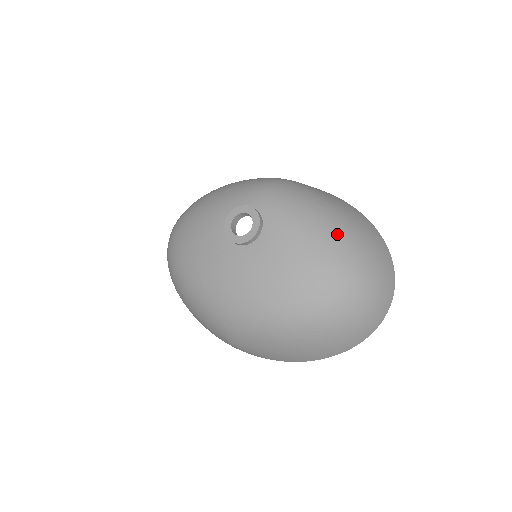
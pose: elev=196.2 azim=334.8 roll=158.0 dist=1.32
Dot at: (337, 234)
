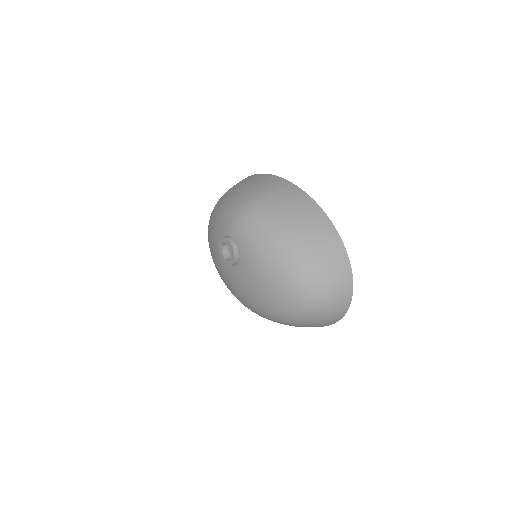
Dot at: (288, 262)
